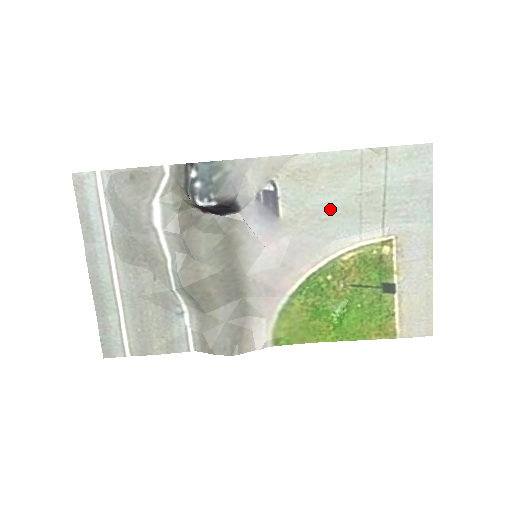
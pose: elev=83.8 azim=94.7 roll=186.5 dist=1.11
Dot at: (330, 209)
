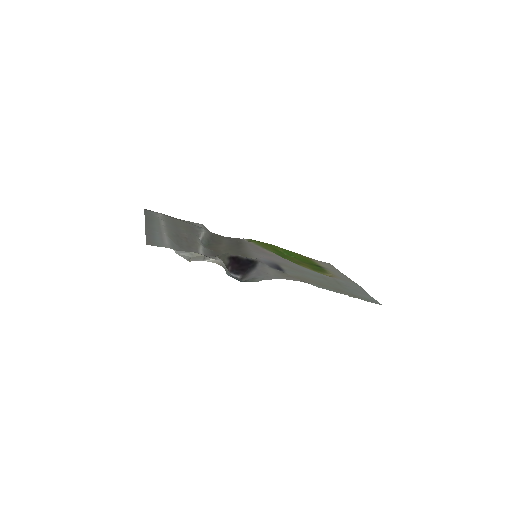
Dot at: (310, 275)
